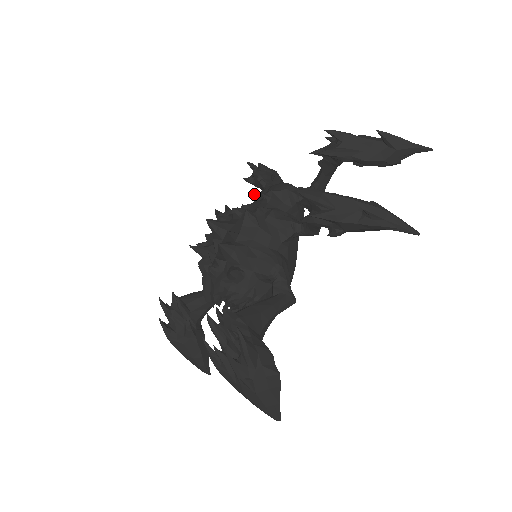
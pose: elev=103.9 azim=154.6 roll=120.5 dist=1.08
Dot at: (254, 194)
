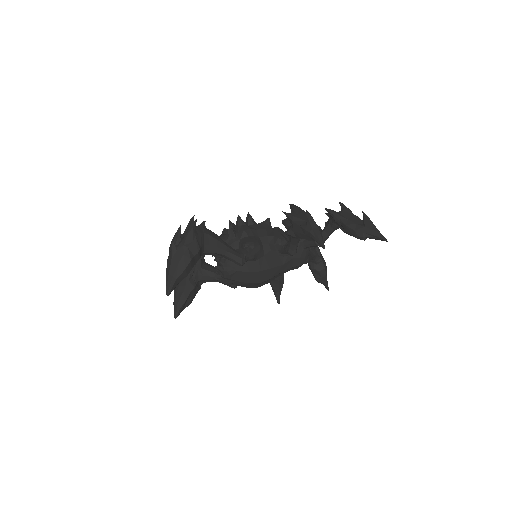
Dot at: occluded
